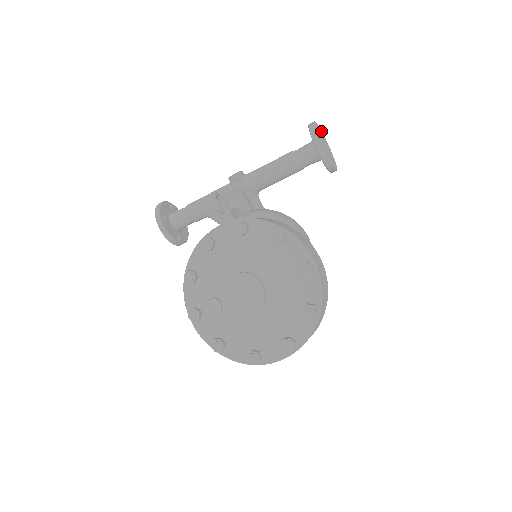
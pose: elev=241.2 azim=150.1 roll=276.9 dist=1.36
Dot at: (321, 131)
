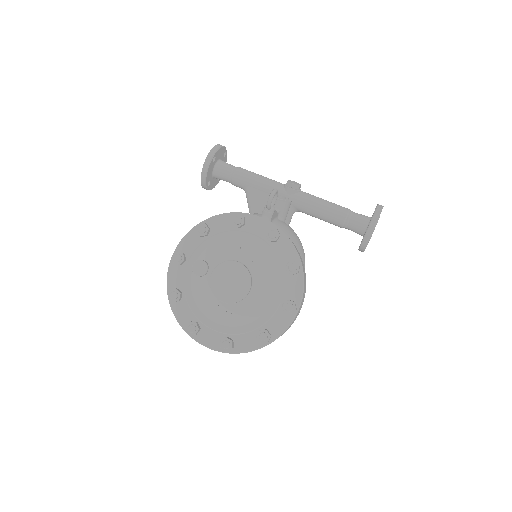
Dot at: occluded
